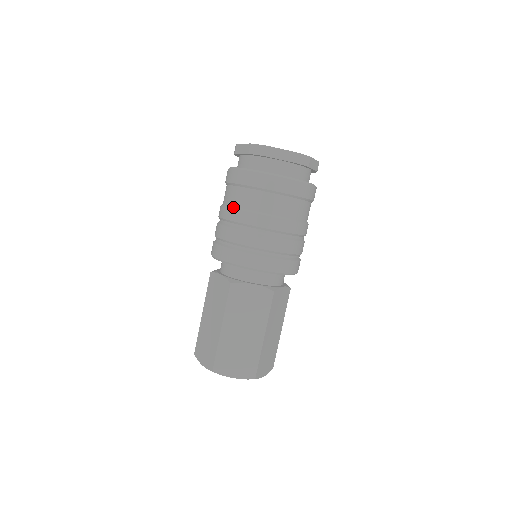
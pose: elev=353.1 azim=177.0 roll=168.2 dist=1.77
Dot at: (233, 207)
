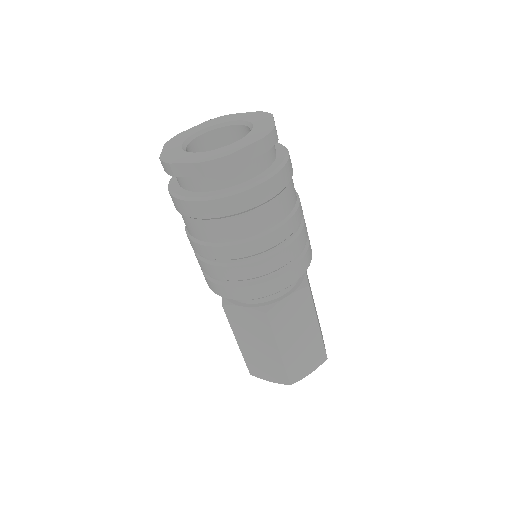
Dot at: (223, 244)
